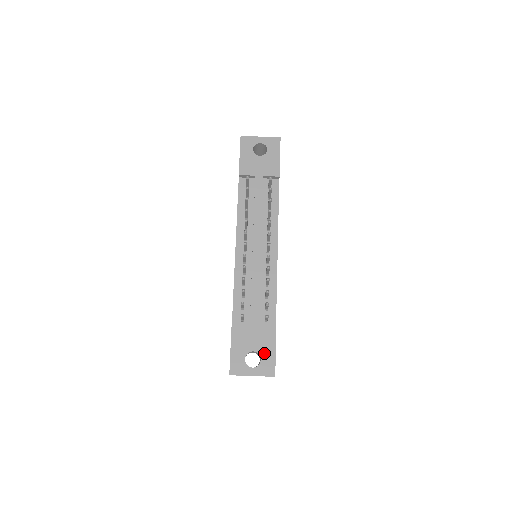
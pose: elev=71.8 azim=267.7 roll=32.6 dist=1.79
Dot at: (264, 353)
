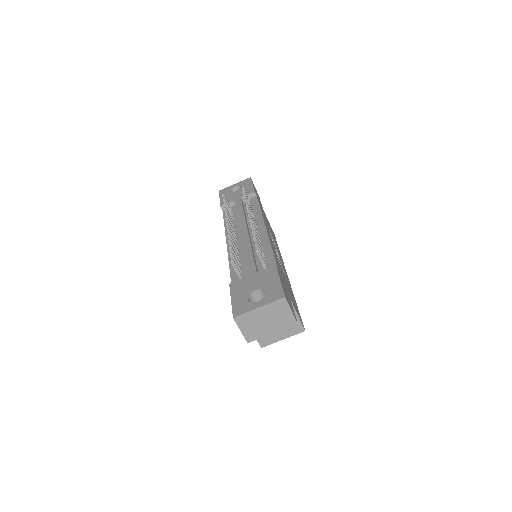
Dot at: (268, 286)
